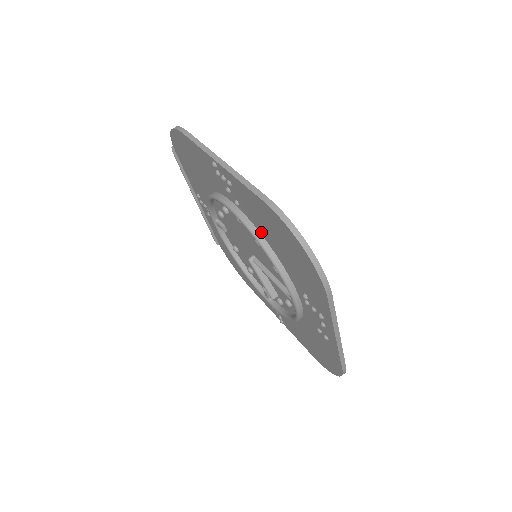
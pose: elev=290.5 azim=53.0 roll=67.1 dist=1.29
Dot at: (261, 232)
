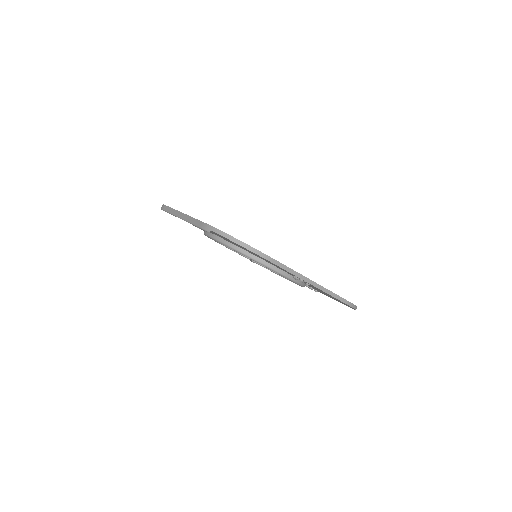
Dot at: occluded
